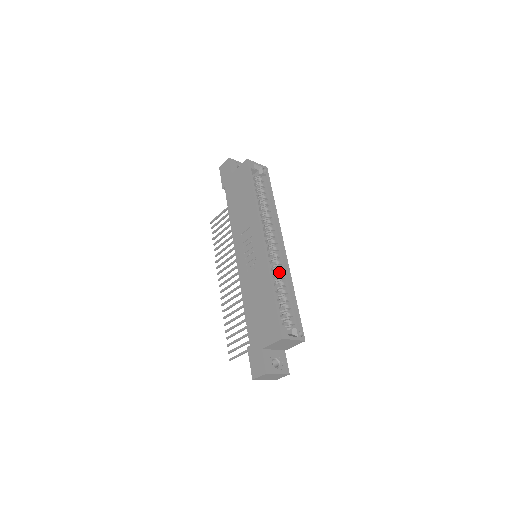
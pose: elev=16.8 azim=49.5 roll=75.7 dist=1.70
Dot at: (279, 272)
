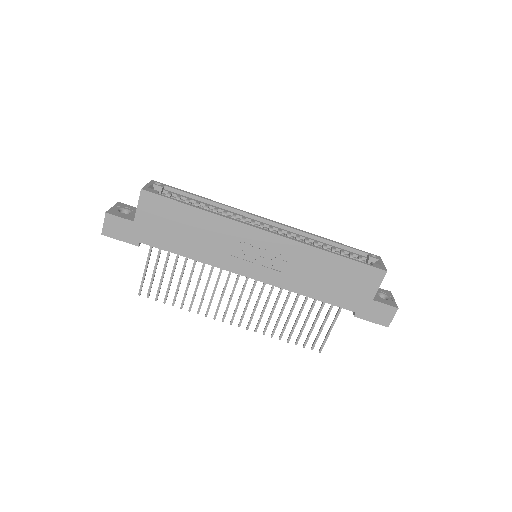
Dot at: (300, 240)
